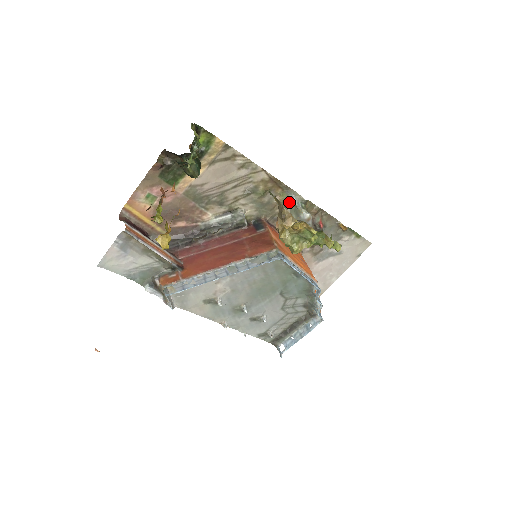
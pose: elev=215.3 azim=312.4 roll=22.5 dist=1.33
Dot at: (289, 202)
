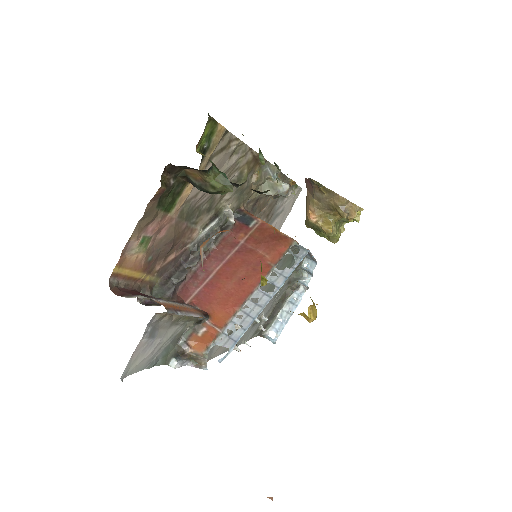
Dot at: (265, 177)
